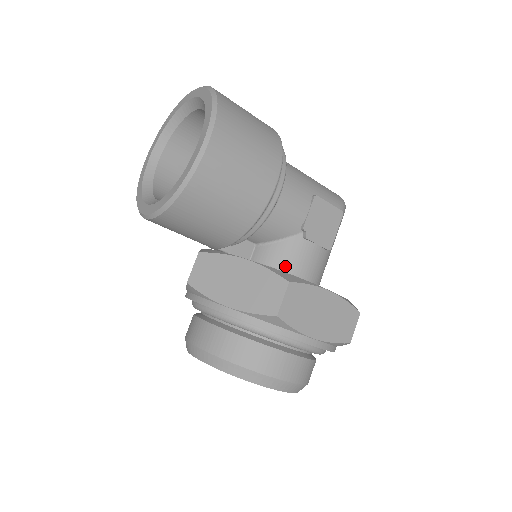
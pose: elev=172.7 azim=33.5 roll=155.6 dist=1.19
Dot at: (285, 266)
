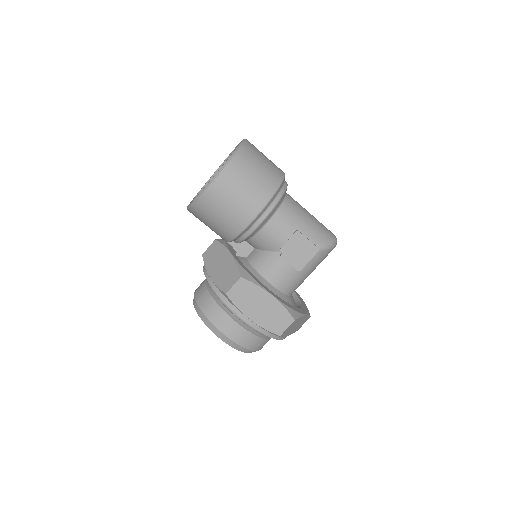
Dot at: (261, 269)
